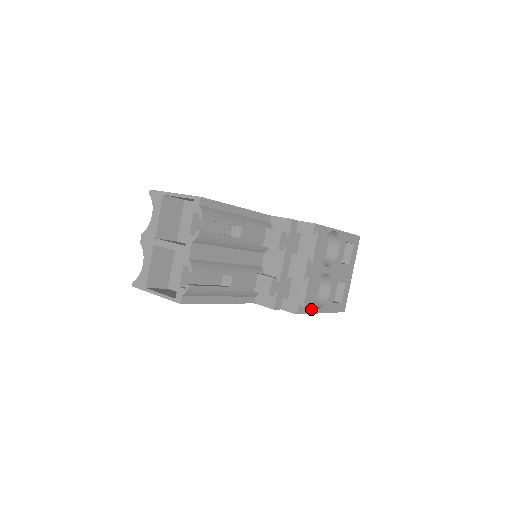
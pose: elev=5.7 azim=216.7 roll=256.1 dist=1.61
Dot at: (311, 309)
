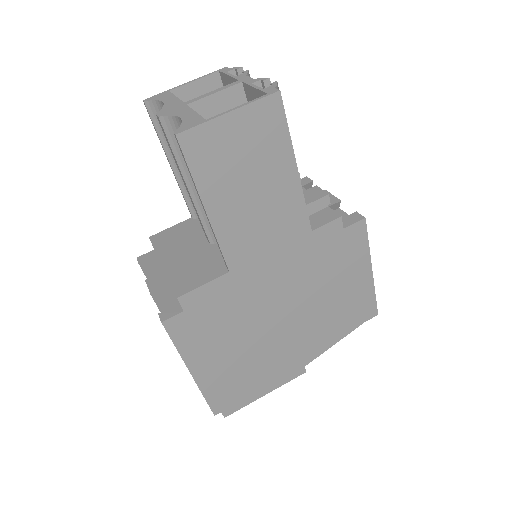
Dot at: occluded
